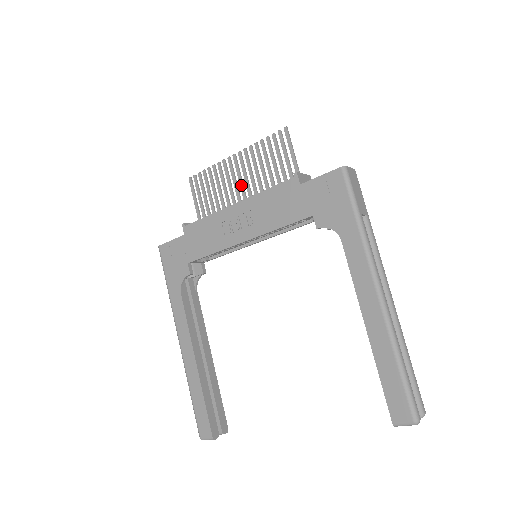
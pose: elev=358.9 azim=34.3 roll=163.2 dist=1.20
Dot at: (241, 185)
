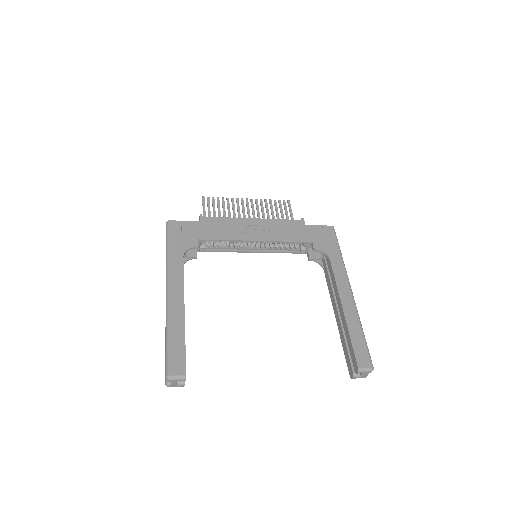
Dot at: (249, 216)
